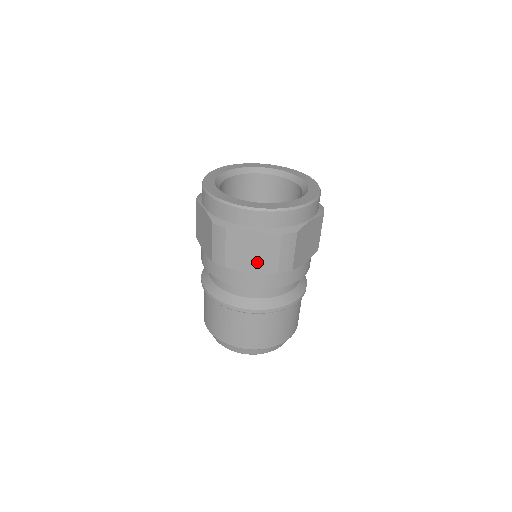
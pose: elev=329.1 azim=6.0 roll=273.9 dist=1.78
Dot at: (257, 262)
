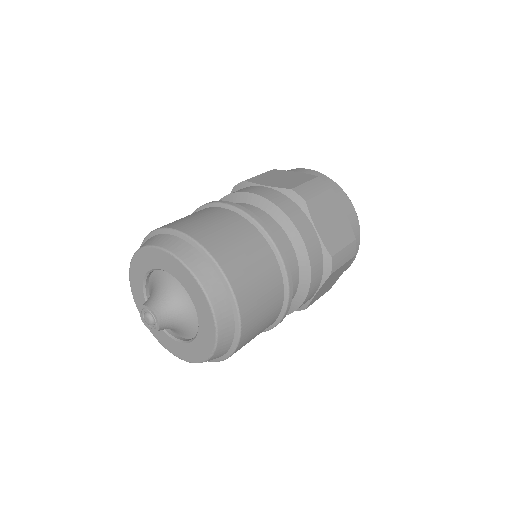
Dot at: (327, 231)
